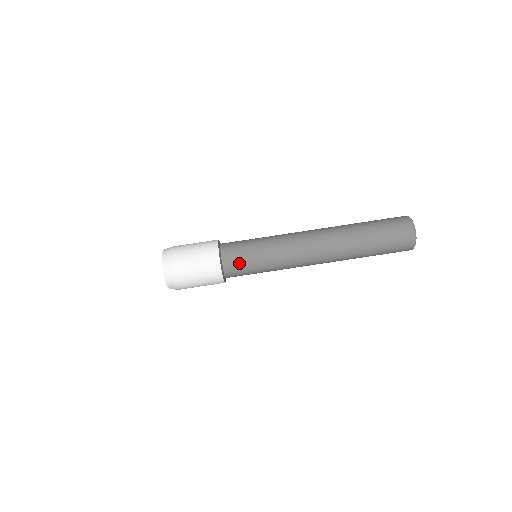
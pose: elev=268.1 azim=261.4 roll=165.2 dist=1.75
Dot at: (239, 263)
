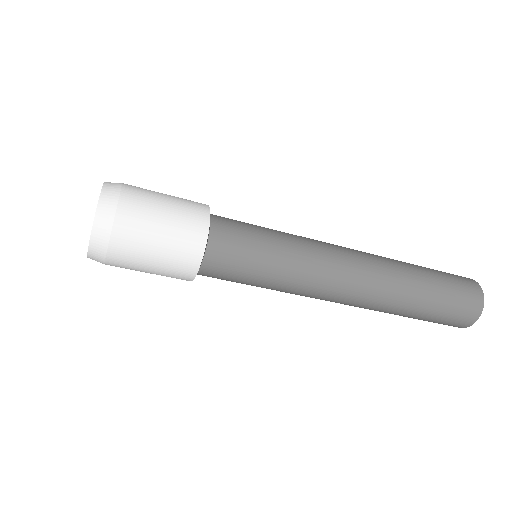
Dot at: (221, 279)
